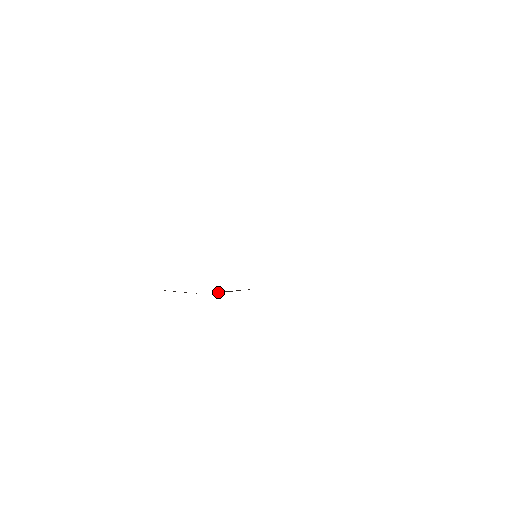
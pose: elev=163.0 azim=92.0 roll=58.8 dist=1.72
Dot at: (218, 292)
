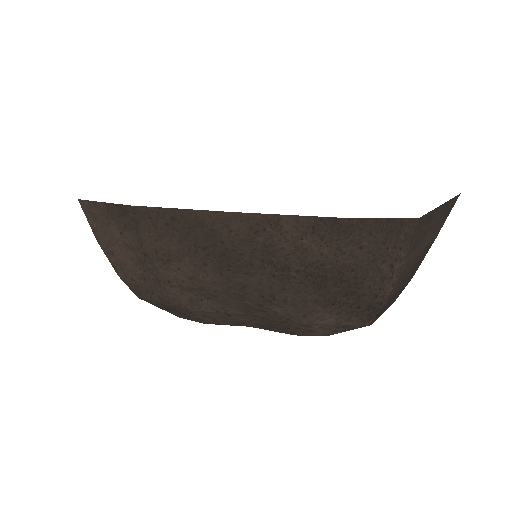
Dot at: (179, 297)
